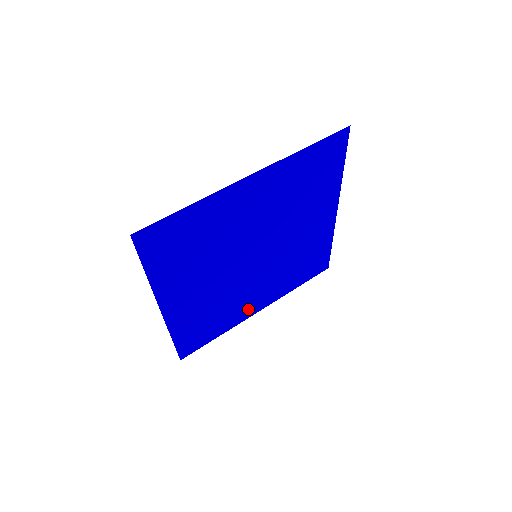
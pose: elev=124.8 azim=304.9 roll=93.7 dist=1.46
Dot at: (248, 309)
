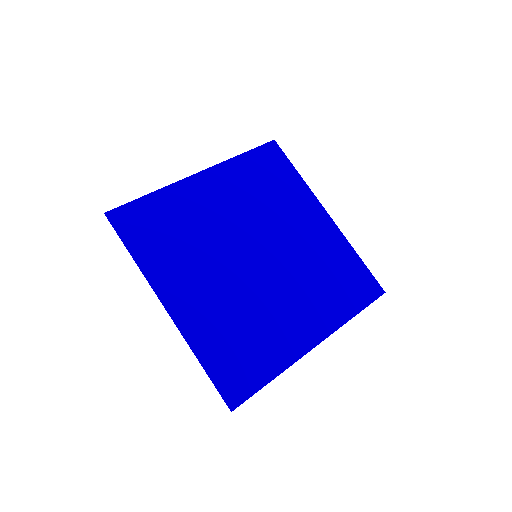
Dot at: (295, 337)
